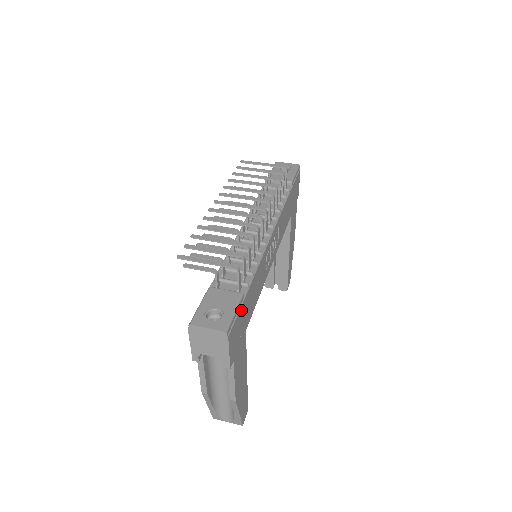
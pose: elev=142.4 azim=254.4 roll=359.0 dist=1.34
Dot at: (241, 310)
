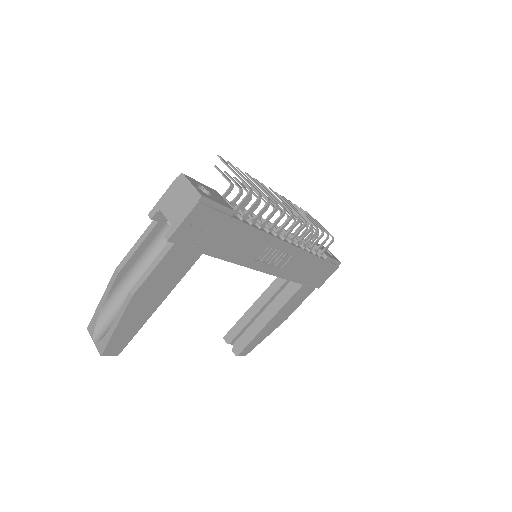
Dot at: (222, 218)
